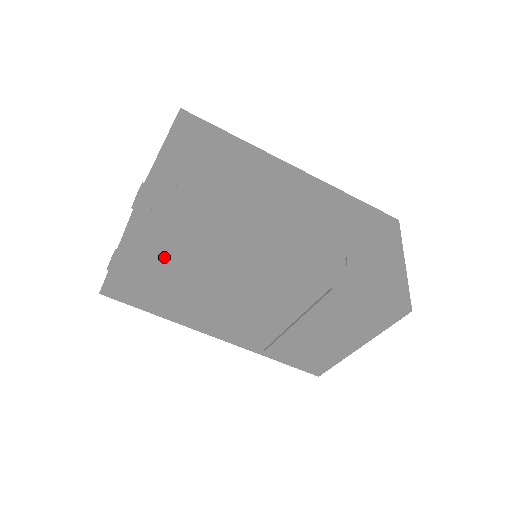
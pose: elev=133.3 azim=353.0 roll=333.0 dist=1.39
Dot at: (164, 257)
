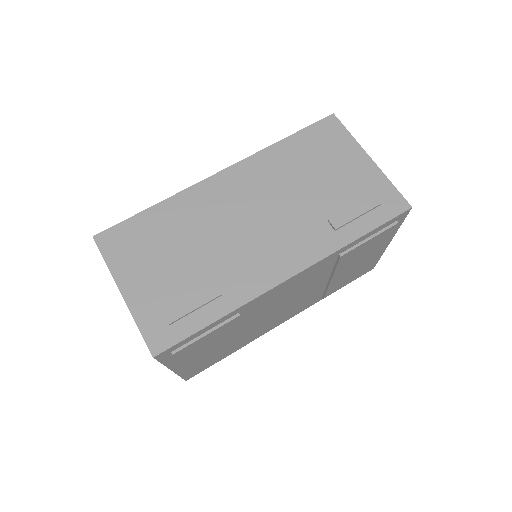
Dot at: (207, 349)
